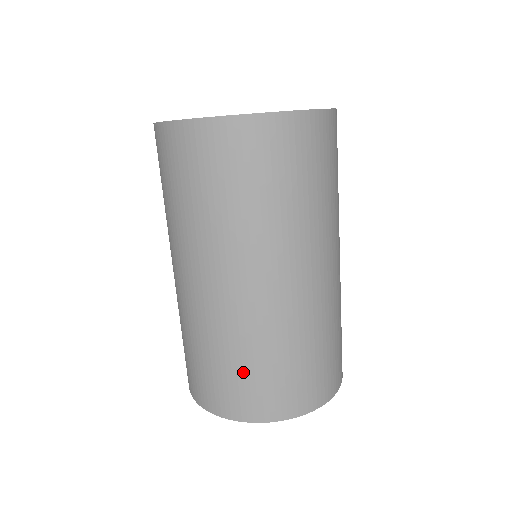
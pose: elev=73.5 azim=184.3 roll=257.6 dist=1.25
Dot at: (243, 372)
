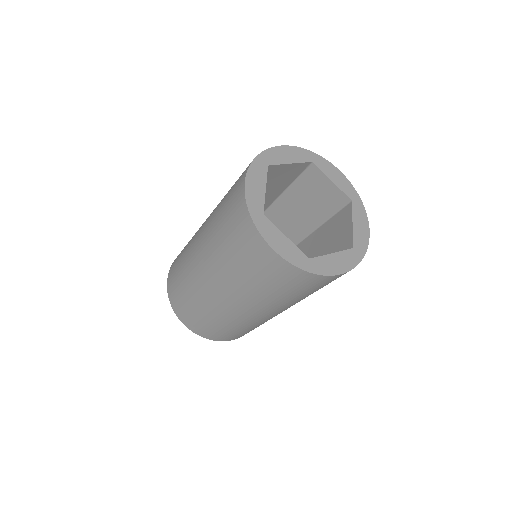
Dot at: (225, 330)
